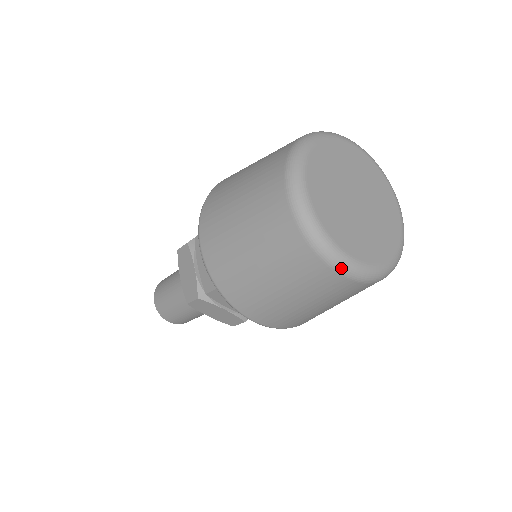
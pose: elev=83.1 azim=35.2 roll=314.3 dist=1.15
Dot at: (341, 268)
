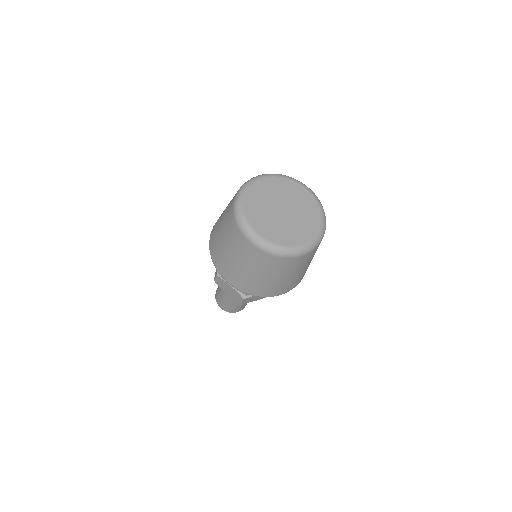
Dot at: (298, 254)
